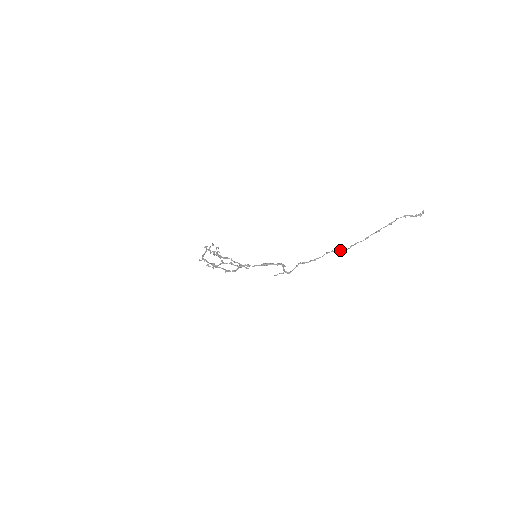
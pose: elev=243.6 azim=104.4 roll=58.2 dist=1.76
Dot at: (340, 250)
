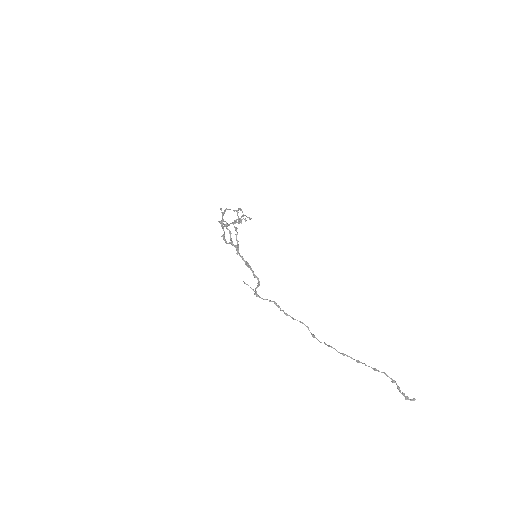
Dot at: (313, 334)
